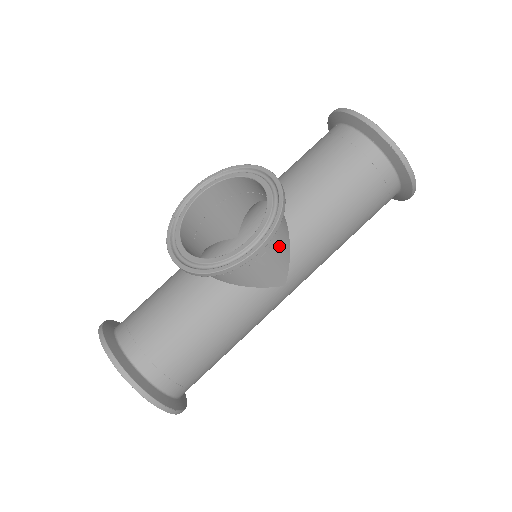
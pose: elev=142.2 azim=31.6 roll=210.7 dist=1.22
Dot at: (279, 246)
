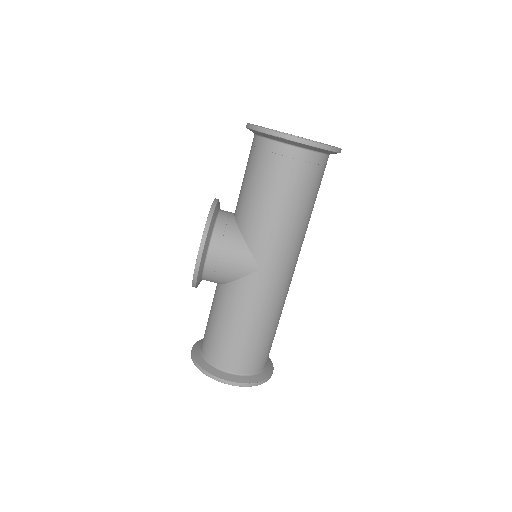
Dot at: (230, 245)
